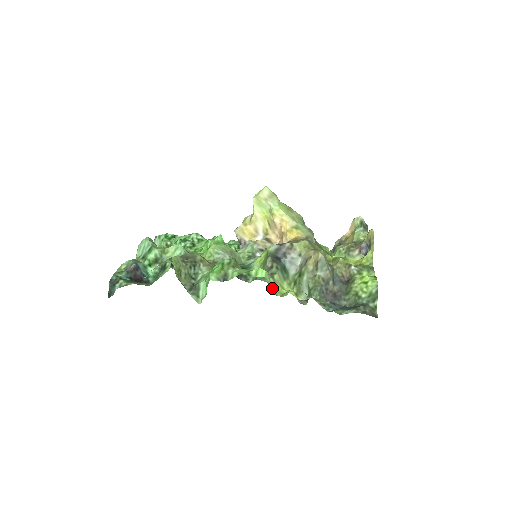
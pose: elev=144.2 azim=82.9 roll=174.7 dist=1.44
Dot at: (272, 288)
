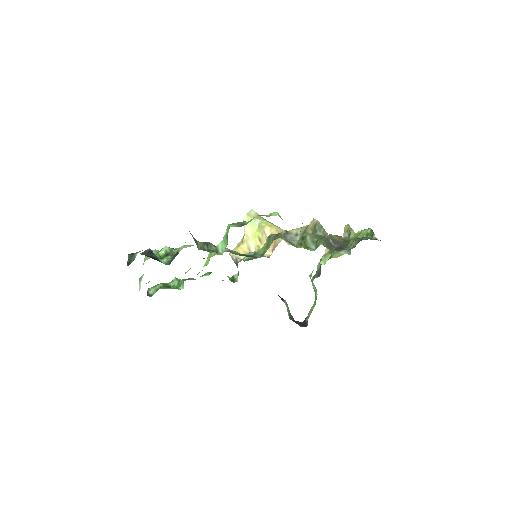
Dot at: occluded
